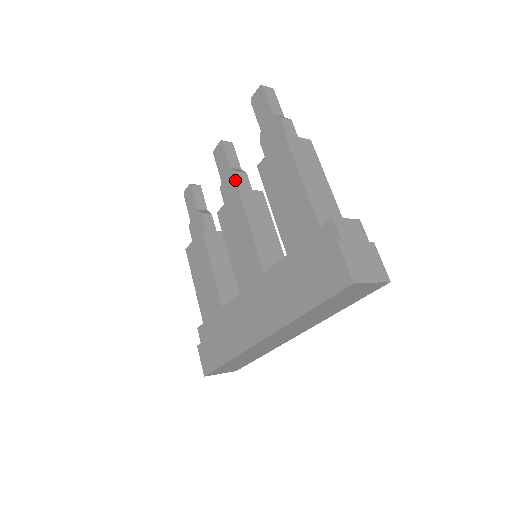
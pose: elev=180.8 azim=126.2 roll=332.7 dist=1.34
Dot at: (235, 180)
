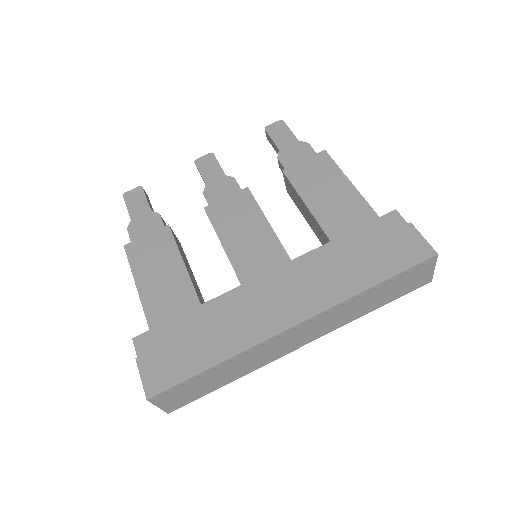
Dot at: (233, 185)
